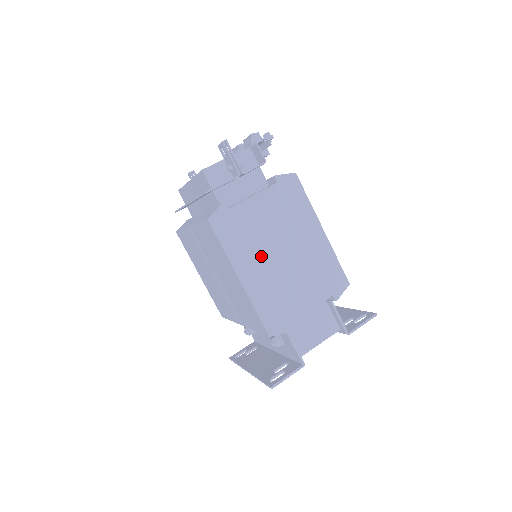
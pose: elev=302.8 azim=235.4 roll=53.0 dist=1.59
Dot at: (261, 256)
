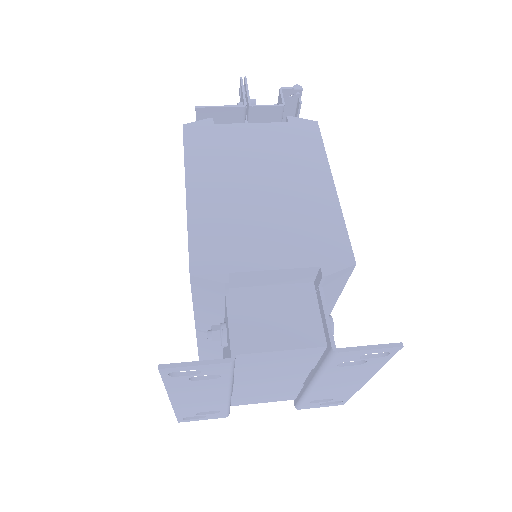
Dot at: (230, 180)
